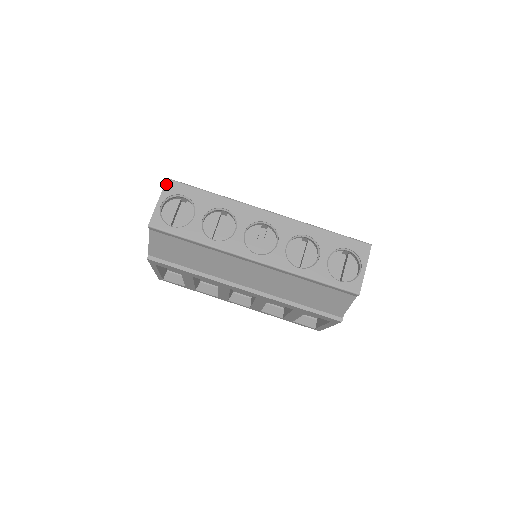
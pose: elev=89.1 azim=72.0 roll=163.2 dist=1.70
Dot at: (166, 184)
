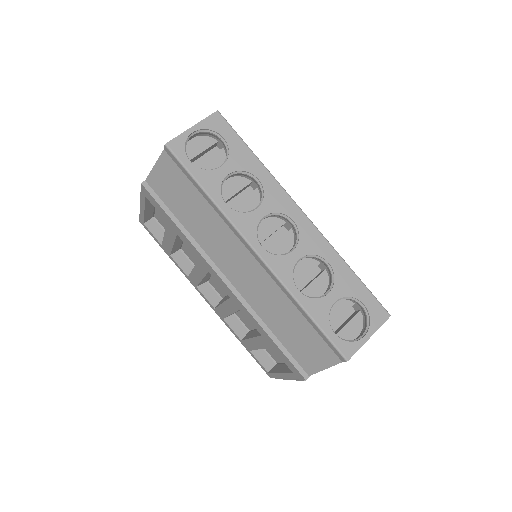
Dot at: (213, 115)
